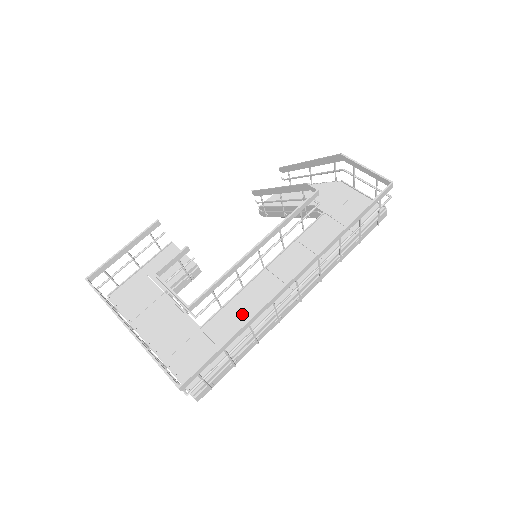
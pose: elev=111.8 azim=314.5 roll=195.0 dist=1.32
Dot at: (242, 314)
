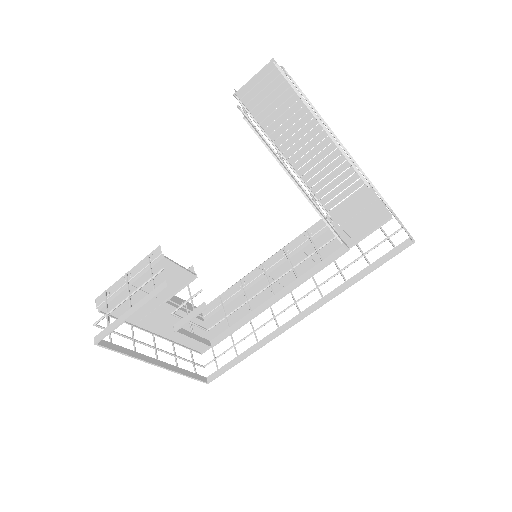
Dot at: (241, 308)
